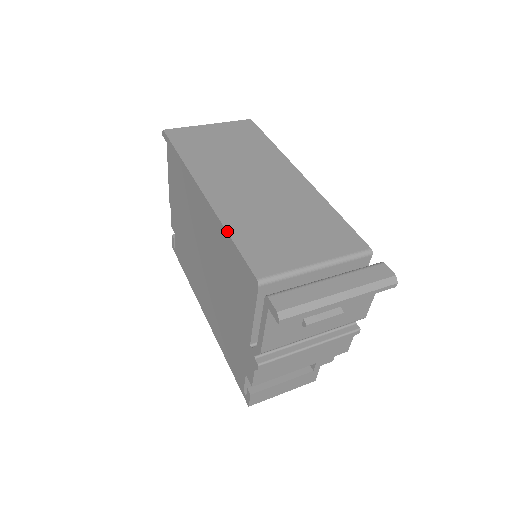
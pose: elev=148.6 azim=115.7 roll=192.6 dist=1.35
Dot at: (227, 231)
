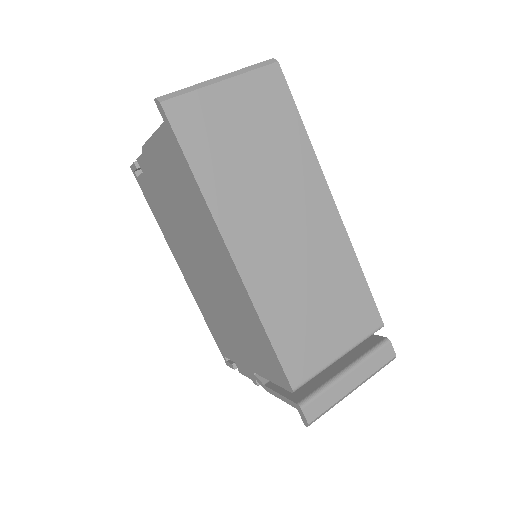
Dot at: (264, 327)
